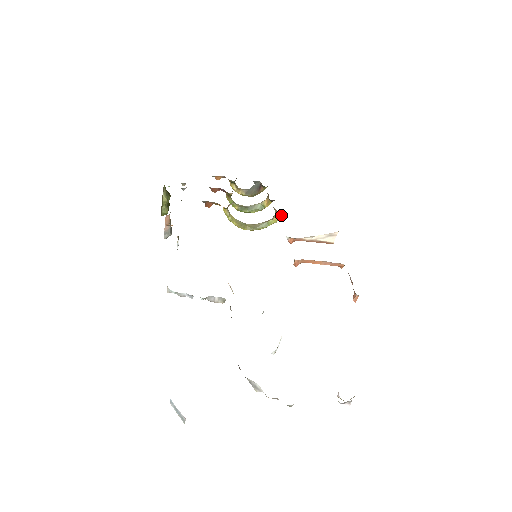
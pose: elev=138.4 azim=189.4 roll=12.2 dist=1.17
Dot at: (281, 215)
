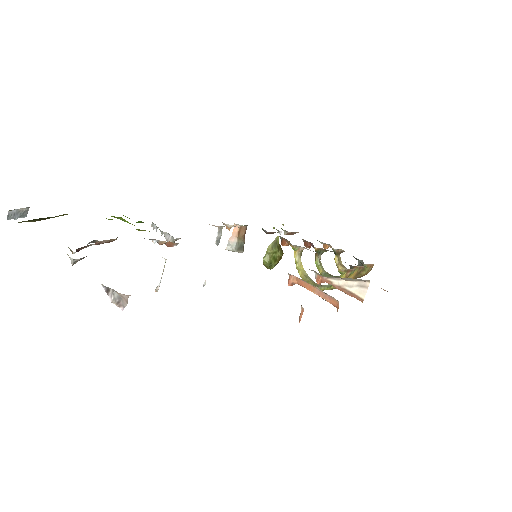
Dot at: (343, 273)
